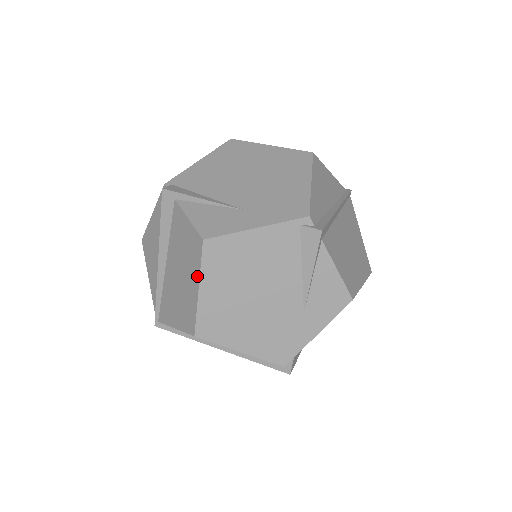
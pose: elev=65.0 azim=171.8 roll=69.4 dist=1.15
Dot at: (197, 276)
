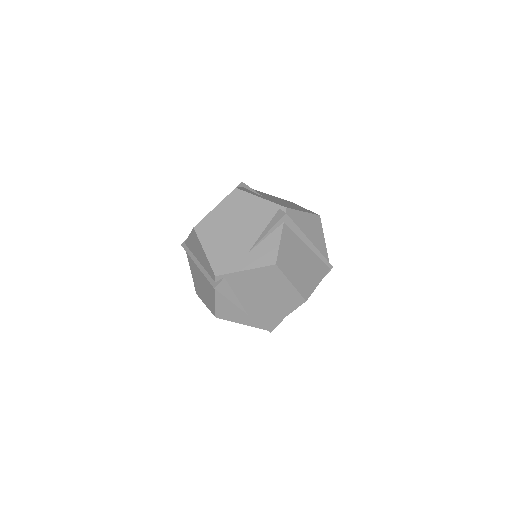
Dot at: (220, 203)
